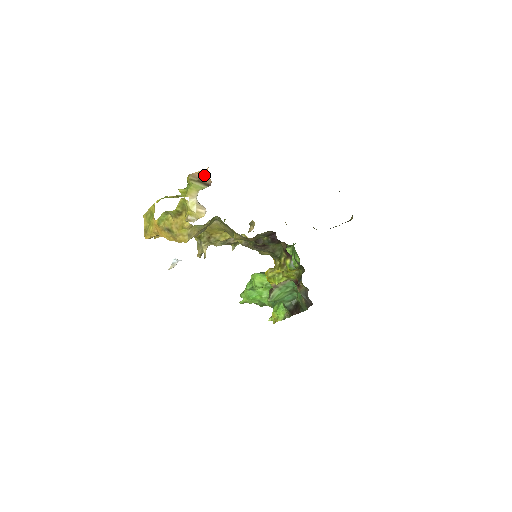
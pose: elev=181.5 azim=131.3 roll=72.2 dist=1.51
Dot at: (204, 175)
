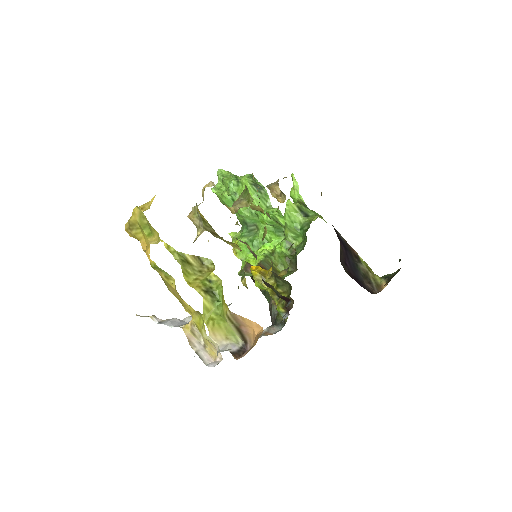
Dot at: (250, 329)
